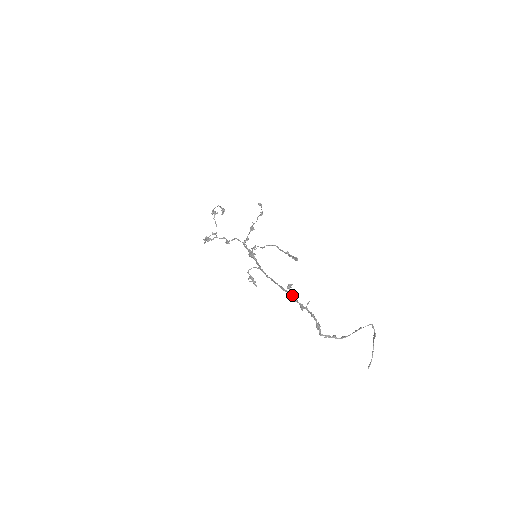
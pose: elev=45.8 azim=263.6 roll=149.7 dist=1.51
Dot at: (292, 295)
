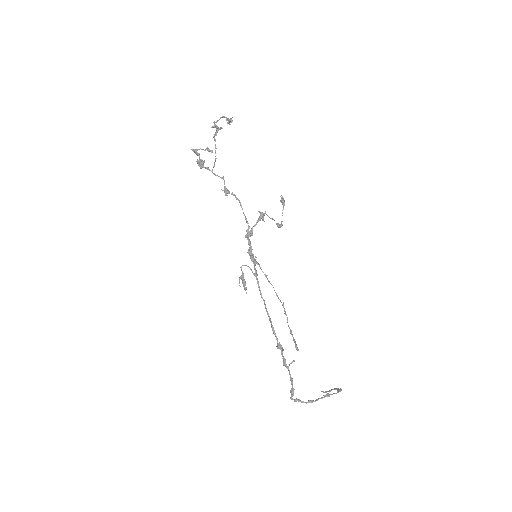
Dot at: (280, 349)
